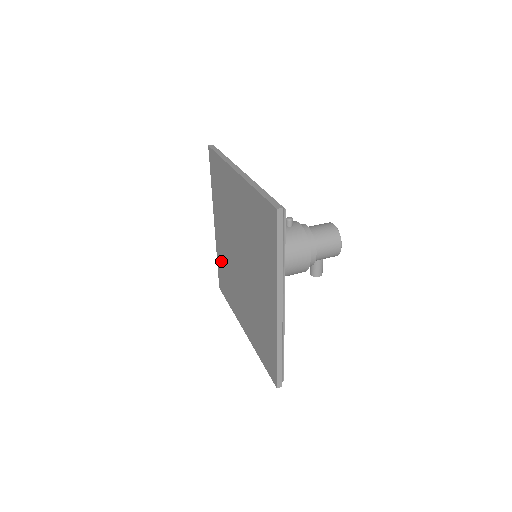
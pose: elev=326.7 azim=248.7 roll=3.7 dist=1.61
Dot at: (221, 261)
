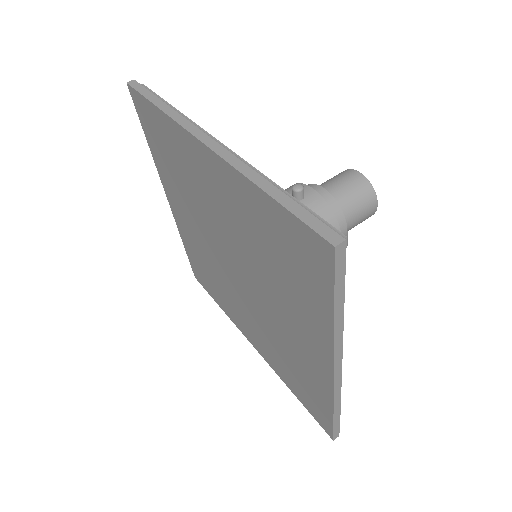
Dot at: (192, 251)
